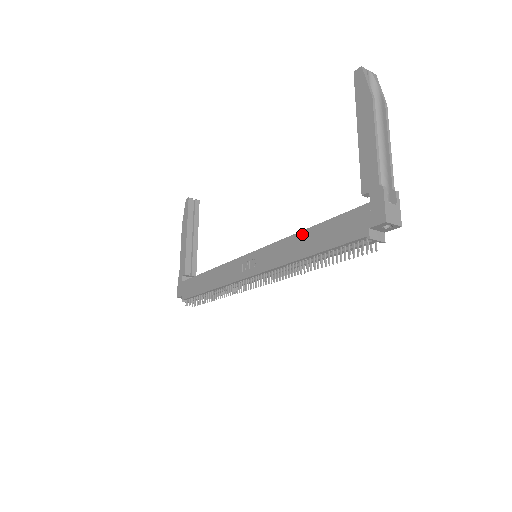
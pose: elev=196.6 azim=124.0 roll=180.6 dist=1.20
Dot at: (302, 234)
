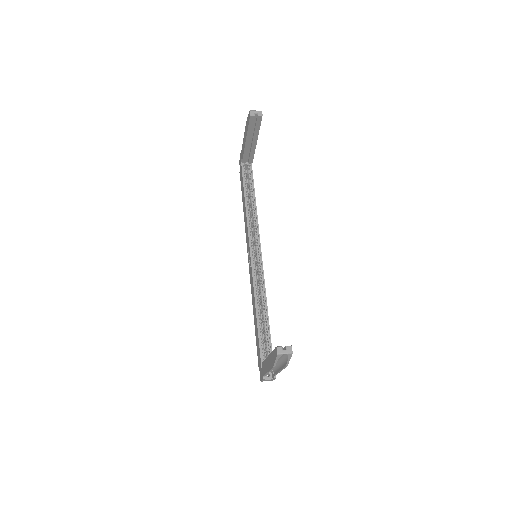
Dot at: (255, 313)
